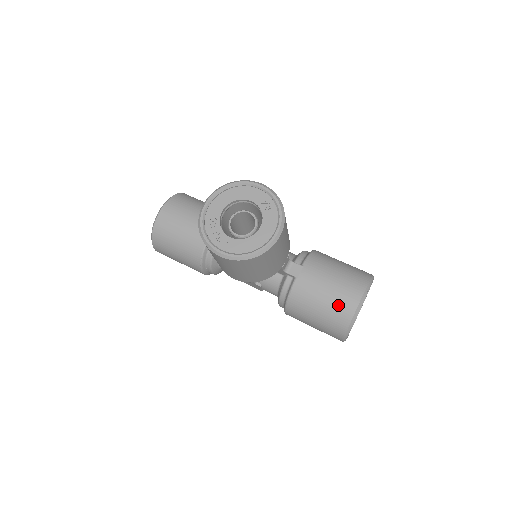
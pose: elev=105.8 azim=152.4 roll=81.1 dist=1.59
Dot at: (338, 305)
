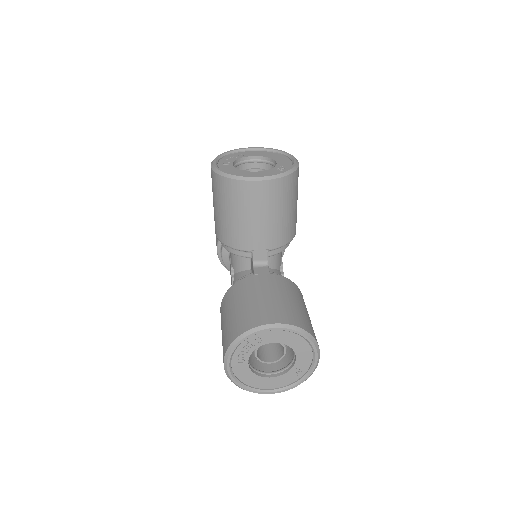
Dot at: (252, 313)
